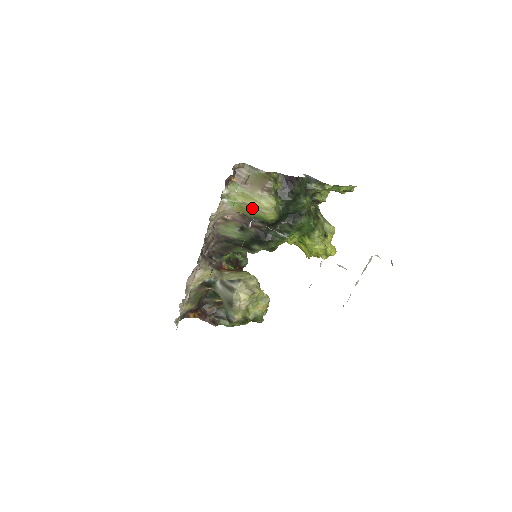
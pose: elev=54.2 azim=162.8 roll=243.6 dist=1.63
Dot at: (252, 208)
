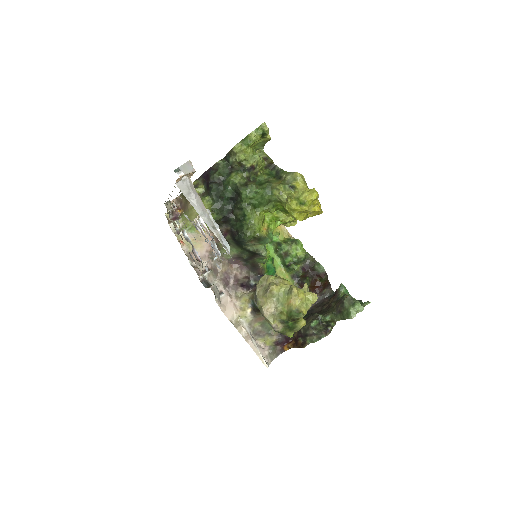
Dot at: occluded
